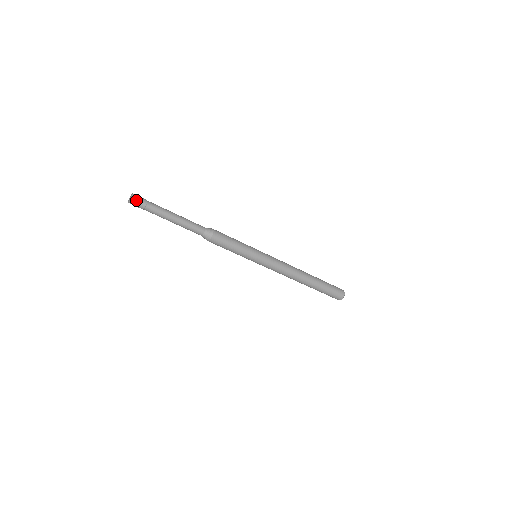
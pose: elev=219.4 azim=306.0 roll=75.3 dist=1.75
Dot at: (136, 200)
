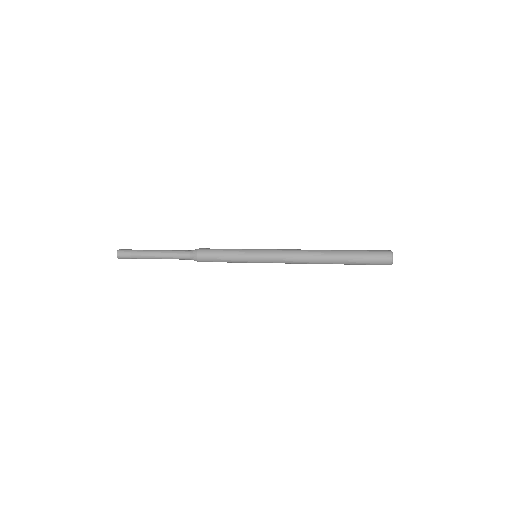
Dot at: (121, 254)
